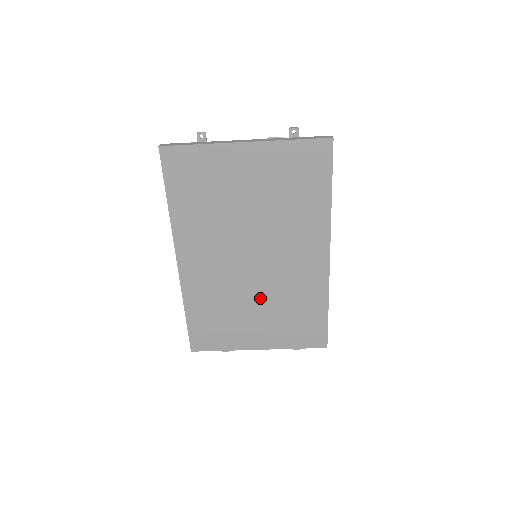
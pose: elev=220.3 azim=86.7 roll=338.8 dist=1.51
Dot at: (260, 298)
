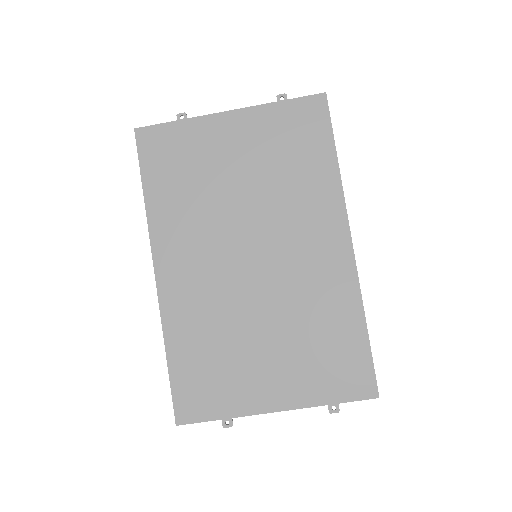
Dot at: (268, 318)
